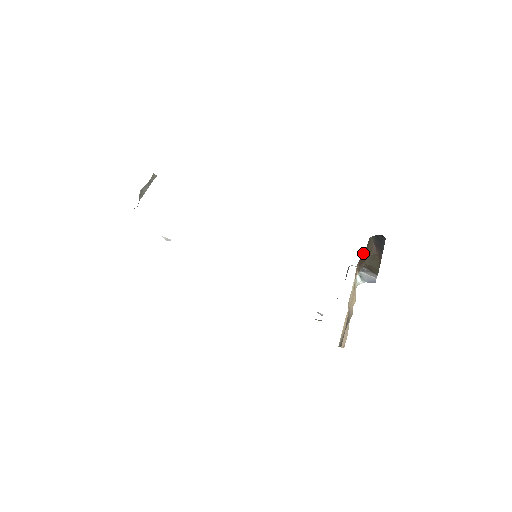
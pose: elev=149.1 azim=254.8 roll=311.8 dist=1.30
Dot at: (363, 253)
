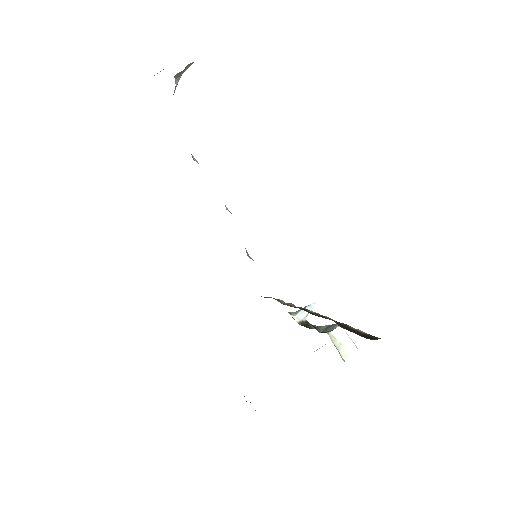
Dot at: occluded
